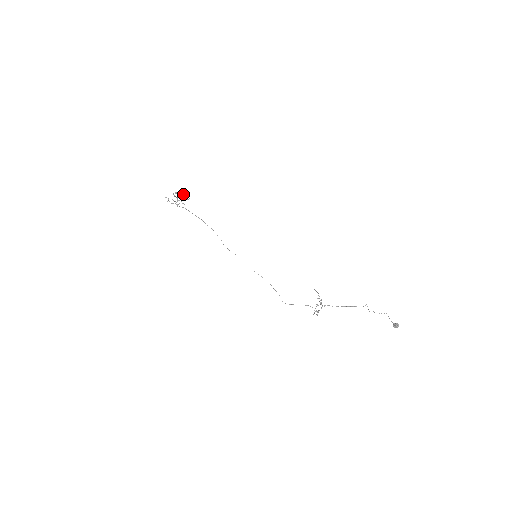
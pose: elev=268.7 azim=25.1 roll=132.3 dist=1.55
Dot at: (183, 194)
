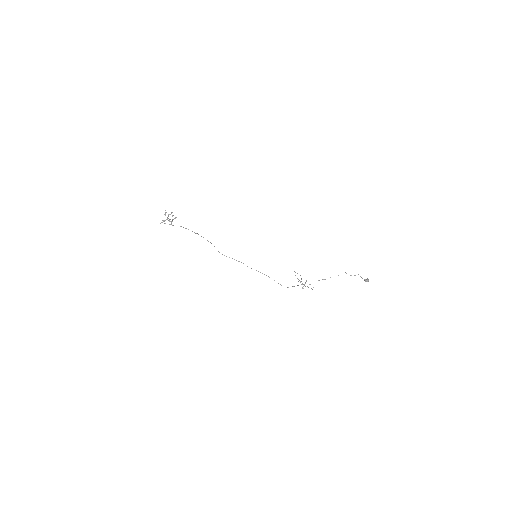
Dot at: occluded
